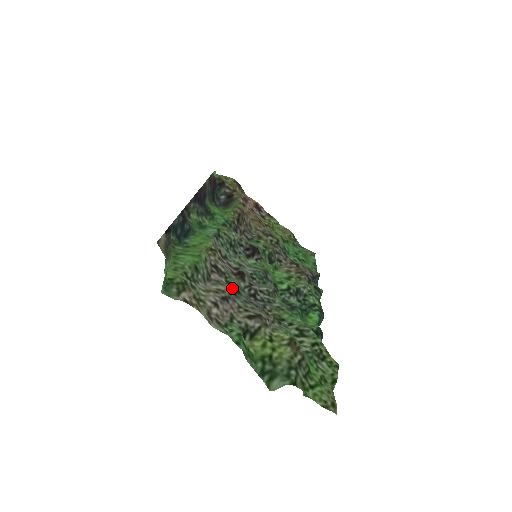
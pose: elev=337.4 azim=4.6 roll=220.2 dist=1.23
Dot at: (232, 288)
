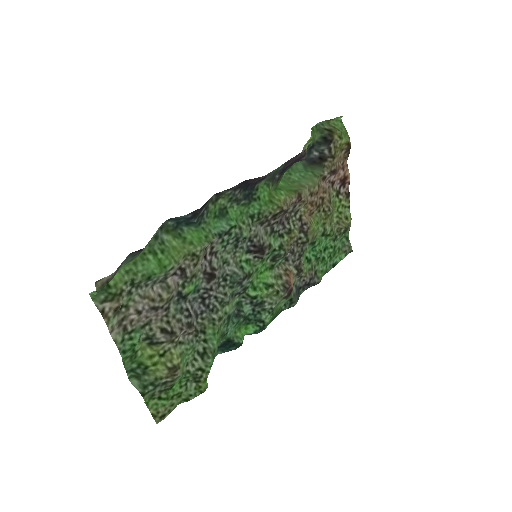
Dot at: (181, 293)
